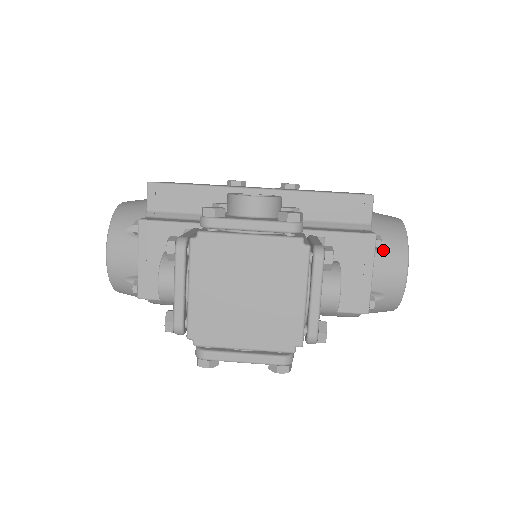
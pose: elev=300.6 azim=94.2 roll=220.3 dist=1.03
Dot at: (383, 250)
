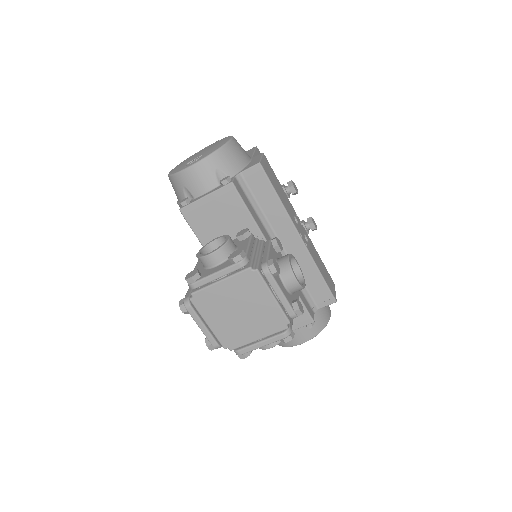
Dot at: occluded
